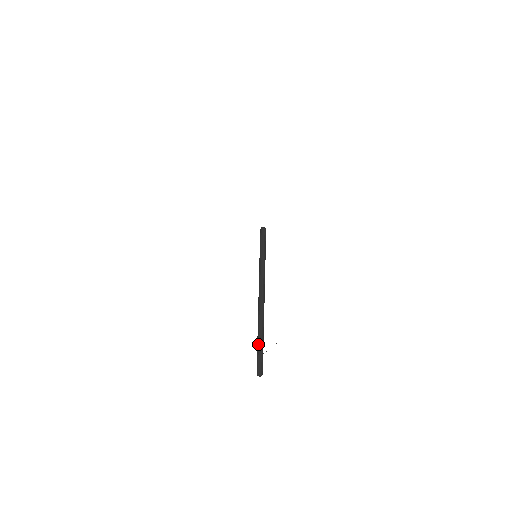
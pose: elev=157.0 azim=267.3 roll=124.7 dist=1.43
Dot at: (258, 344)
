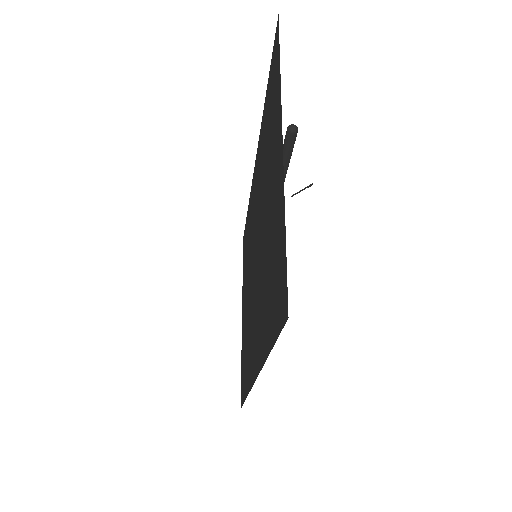
Dot at: occluded
